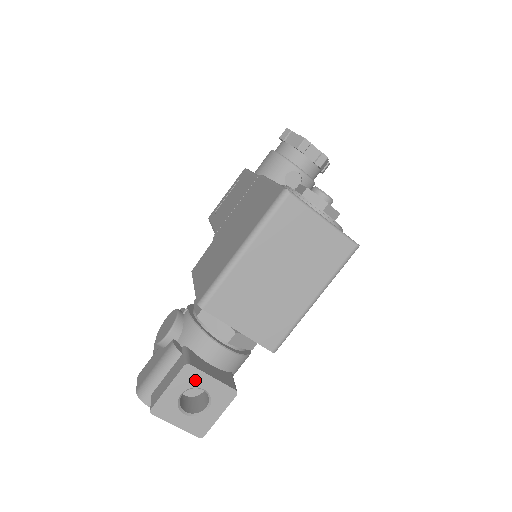
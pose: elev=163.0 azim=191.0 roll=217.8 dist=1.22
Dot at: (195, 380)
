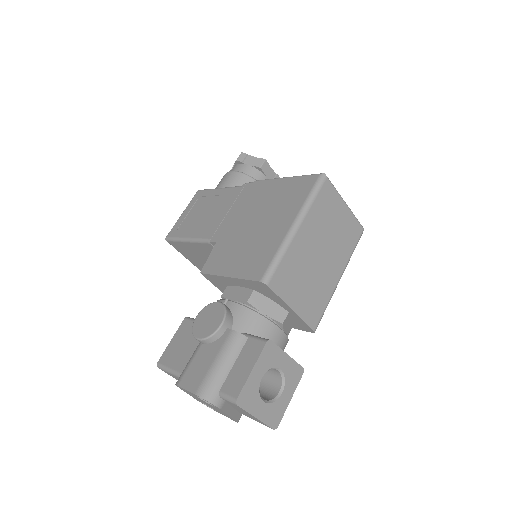
Dot at: (274, 359)
